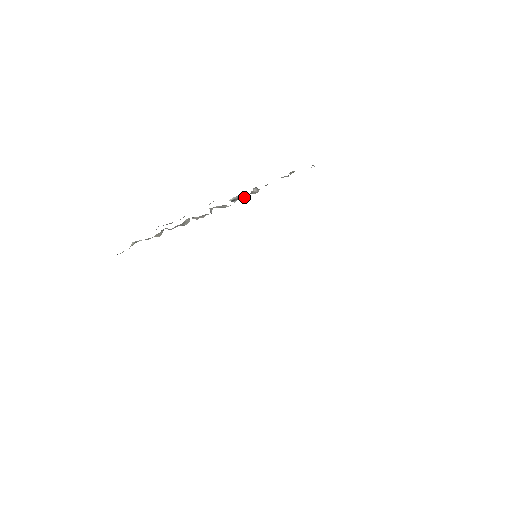
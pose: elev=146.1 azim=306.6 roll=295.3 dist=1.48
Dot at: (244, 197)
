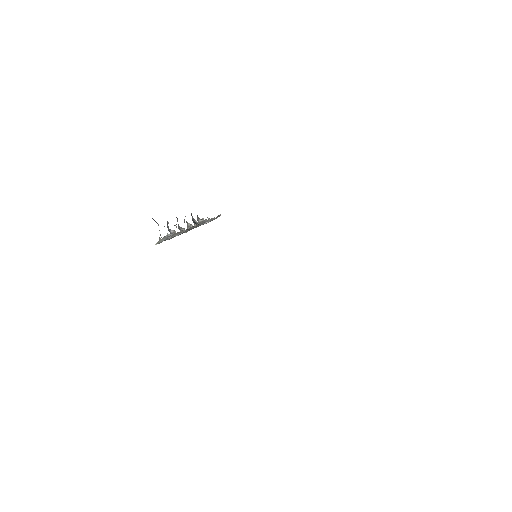
Dot at: occluded
